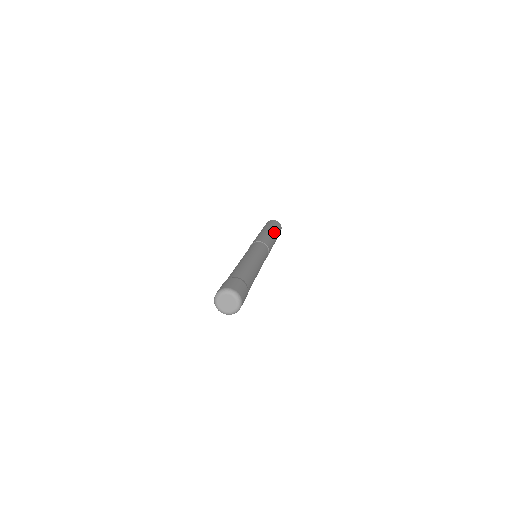
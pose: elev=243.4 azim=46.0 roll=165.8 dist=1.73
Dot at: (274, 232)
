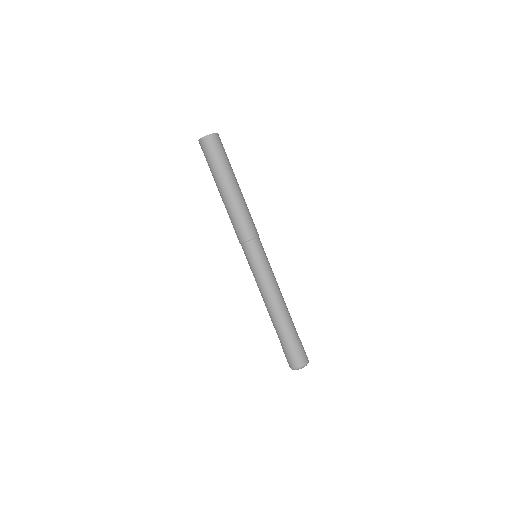
Dot at: (235, 182)
